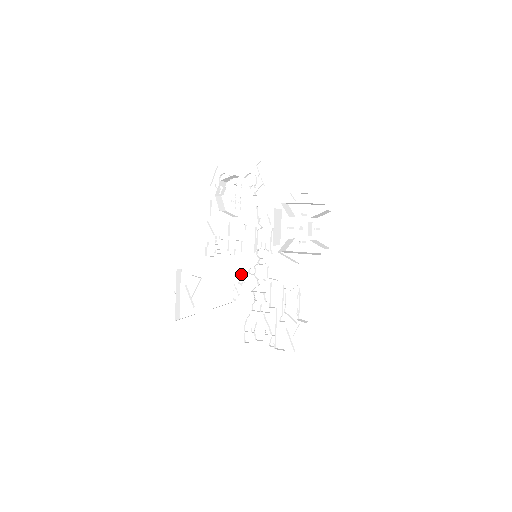
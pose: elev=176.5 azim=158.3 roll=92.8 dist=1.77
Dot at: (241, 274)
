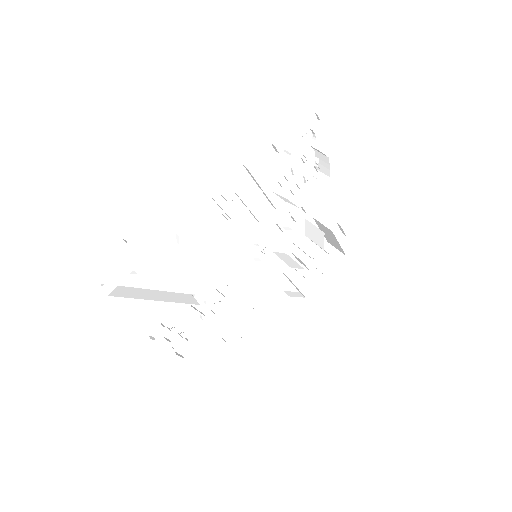
Dot at: occluded
